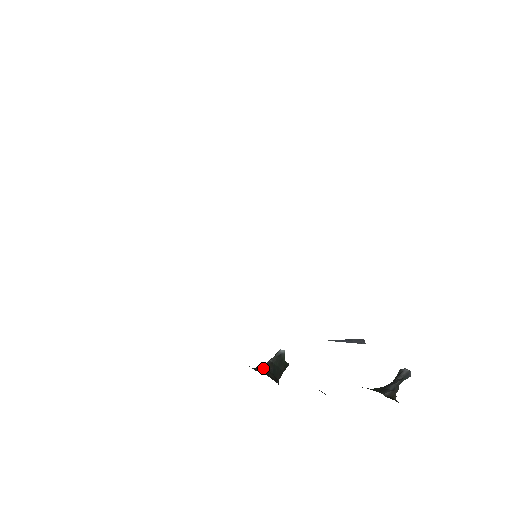
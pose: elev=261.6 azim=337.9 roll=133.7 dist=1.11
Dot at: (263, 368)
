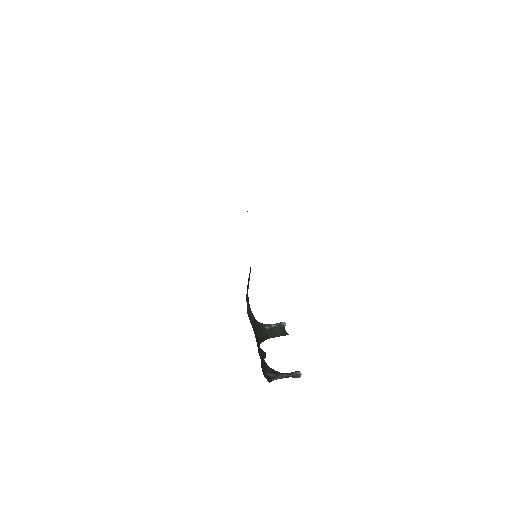
Dot at: (263, 325)
